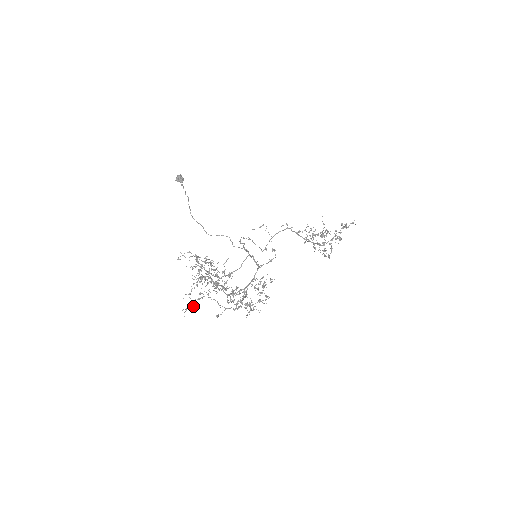
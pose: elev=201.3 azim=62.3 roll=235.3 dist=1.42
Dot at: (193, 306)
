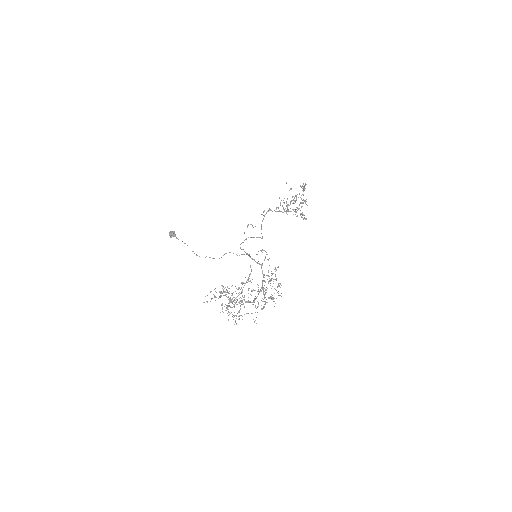
Dot at: (238, 319)
